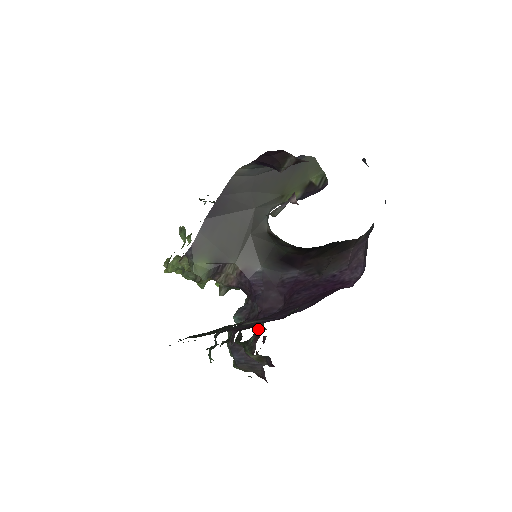
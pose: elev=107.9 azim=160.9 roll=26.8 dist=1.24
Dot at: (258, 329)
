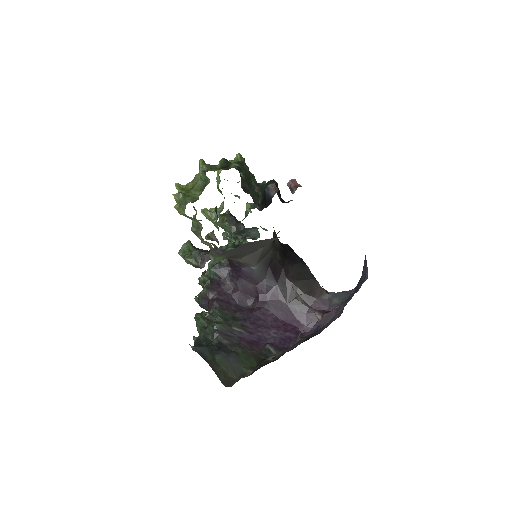
Dot at: occluded
